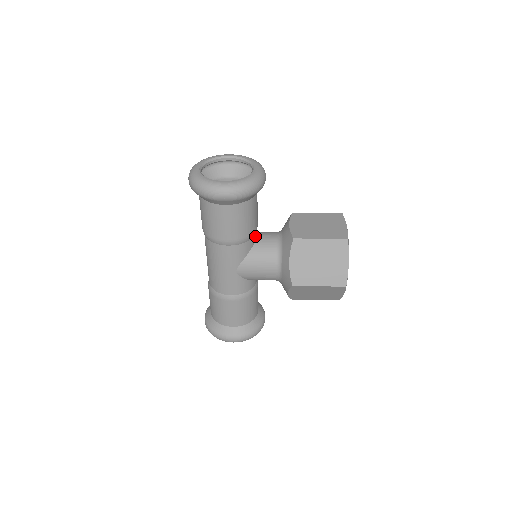
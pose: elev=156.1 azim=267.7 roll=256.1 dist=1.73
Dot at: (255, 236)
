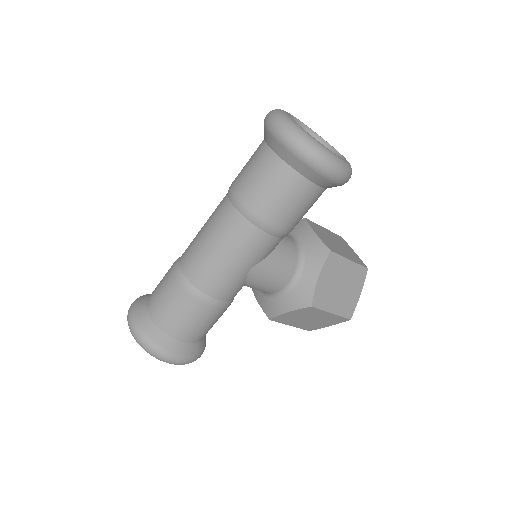
Dot at: occluded
